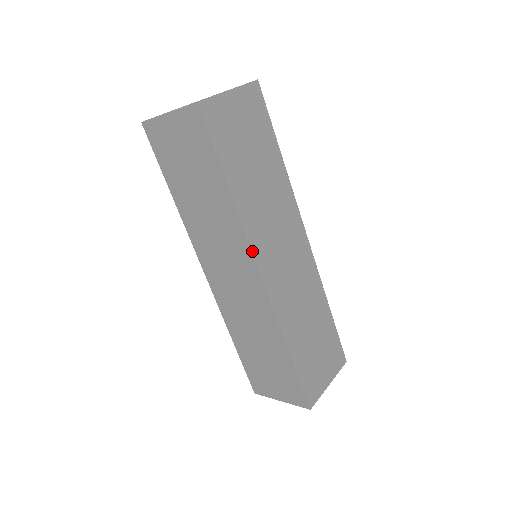
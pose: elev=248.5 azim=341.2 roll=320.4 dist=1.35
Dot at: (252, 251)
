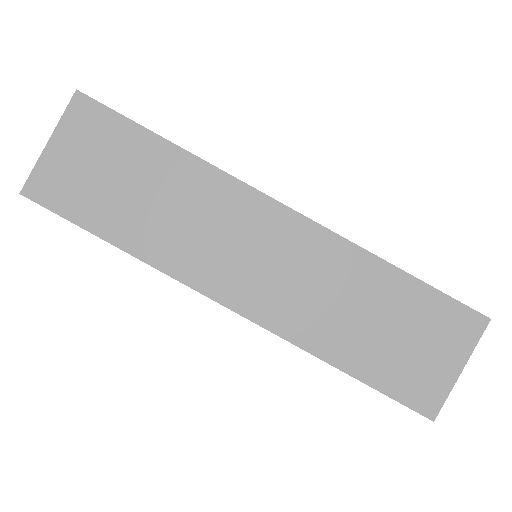
Dot at: (250, 186)
